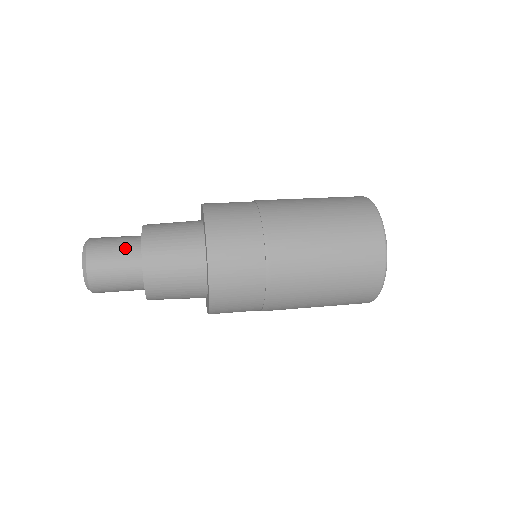
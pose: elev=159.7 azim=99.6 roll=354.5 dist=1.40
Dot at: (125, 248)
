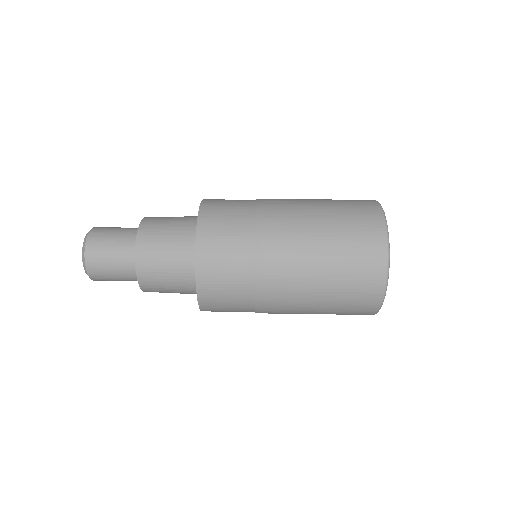
Dot at: (122, 247)
